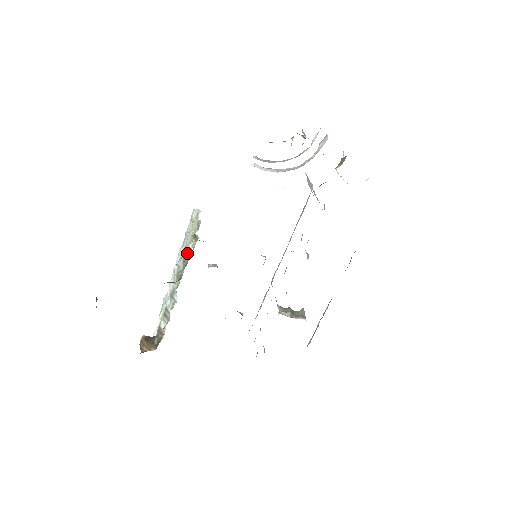
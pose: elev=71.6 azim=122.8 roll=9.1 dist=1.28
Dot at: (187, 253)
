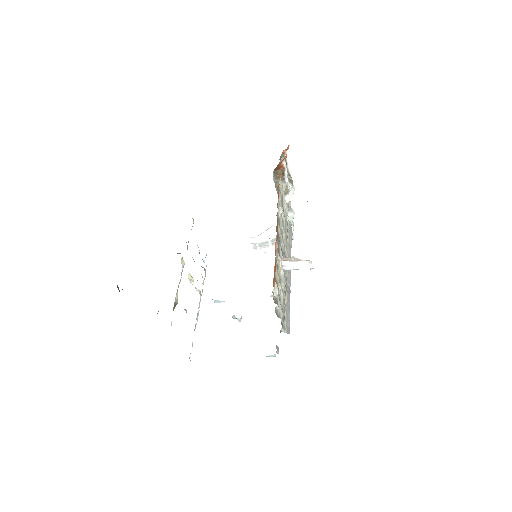
Dot at: occluded
